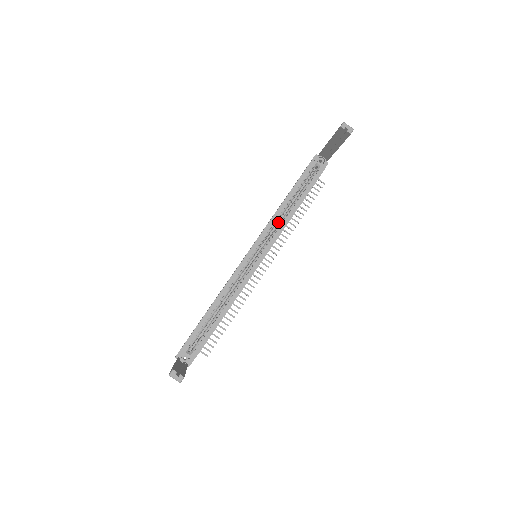
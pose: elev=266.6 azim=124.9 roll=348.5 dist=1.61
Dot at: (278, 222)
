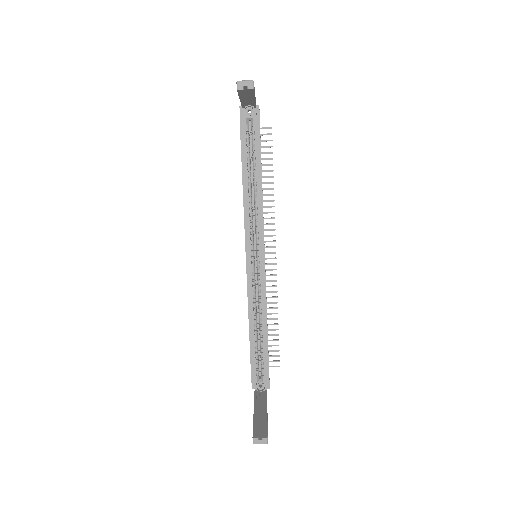
Dot at: (253, 206)
